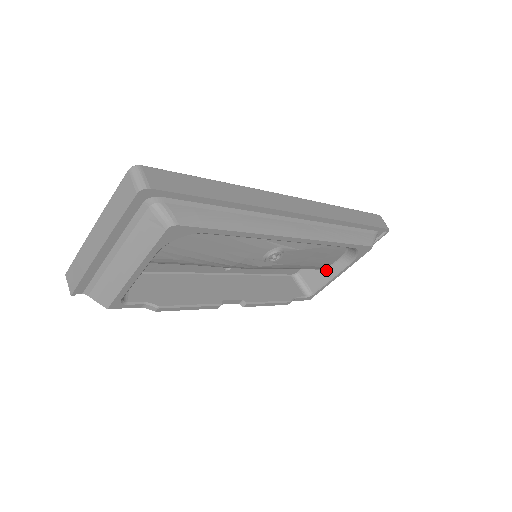
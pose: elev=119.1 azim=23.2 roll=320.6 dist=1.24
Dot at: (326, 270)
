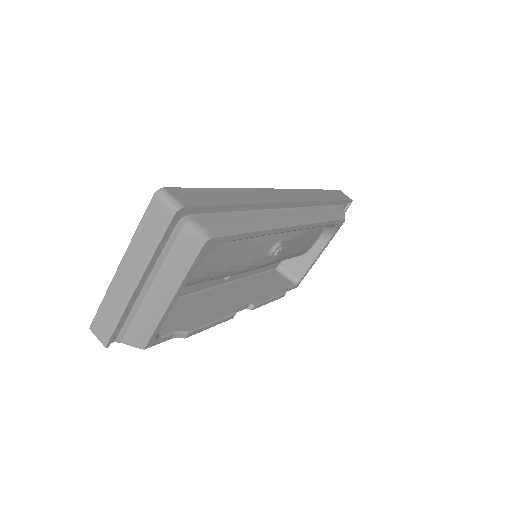
Dot at: (307, 254)
